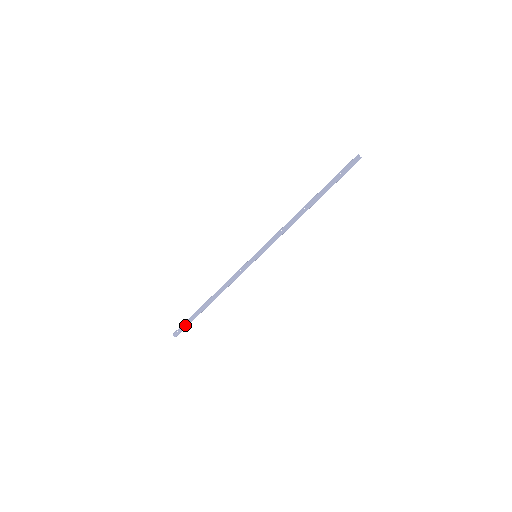
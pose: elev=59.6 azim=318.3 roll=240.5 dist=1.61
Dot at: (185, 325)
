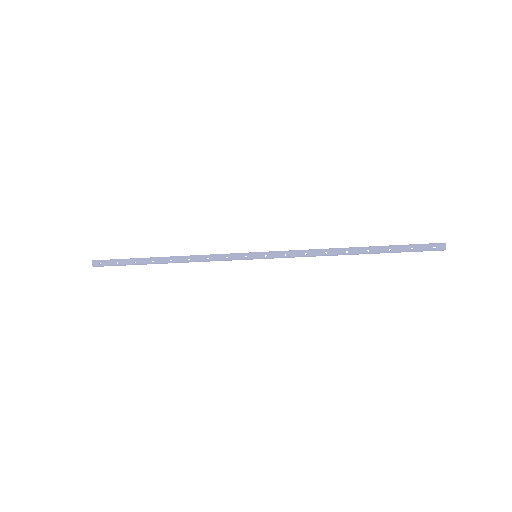
Dot at: (116, 265)
